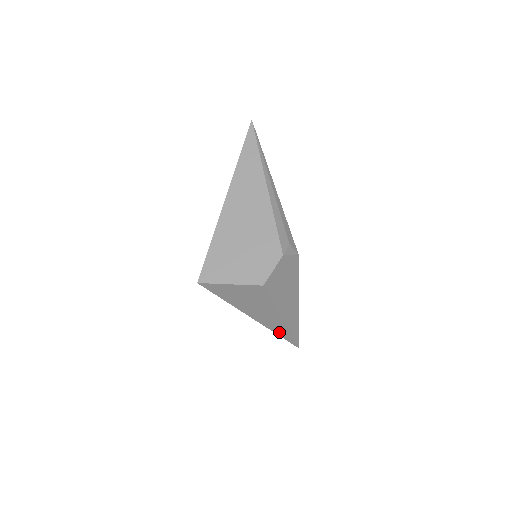
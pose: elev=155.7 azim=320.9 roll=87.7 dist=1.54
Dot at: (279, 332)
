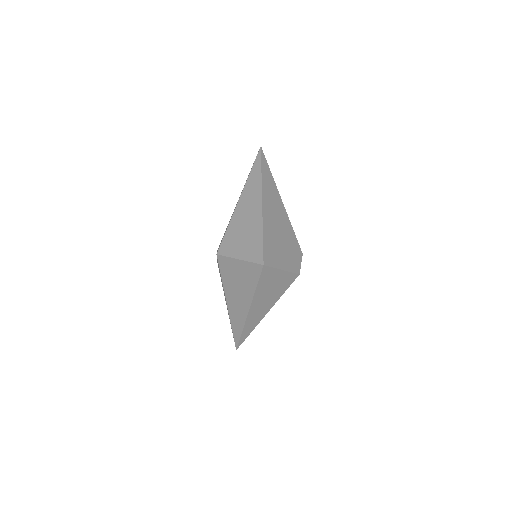
Dot at: (246, 329)
